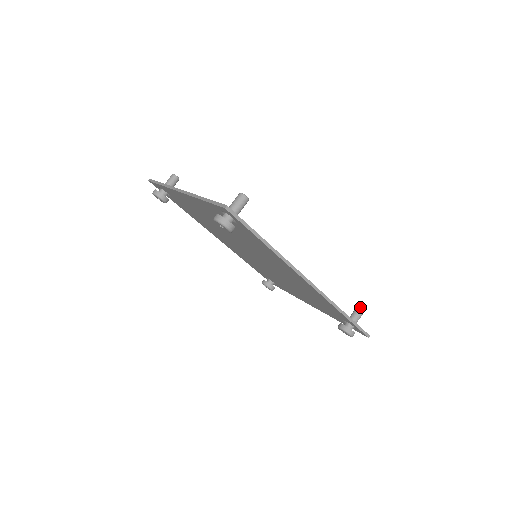
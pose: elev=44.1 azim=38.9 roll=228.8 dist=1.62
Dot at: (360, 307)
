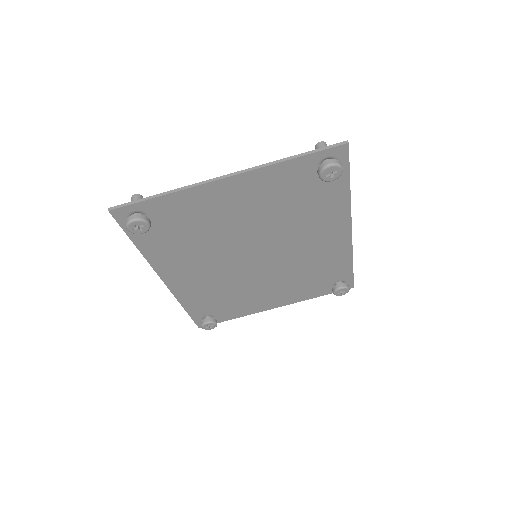
Dot at: occluded
